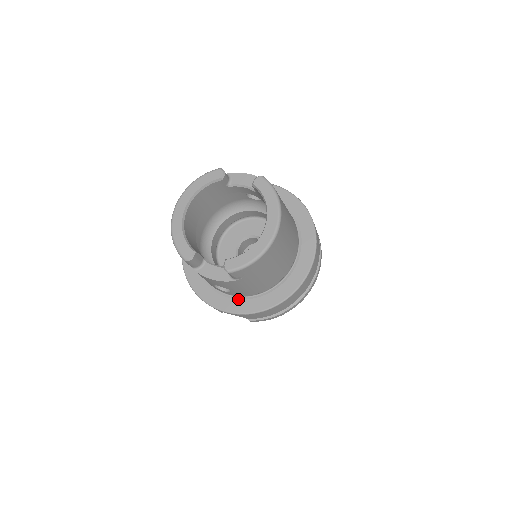
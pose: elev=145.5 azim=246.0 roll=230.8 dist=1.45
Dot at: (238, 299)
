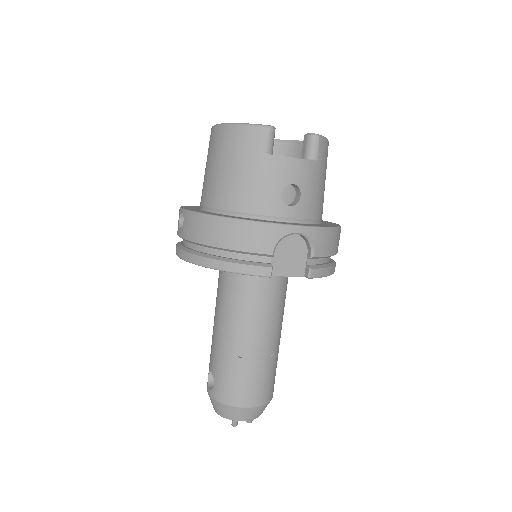
Dot at: (301, 223)
